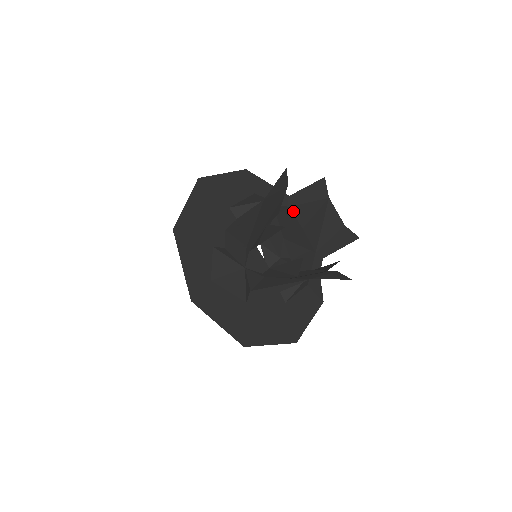
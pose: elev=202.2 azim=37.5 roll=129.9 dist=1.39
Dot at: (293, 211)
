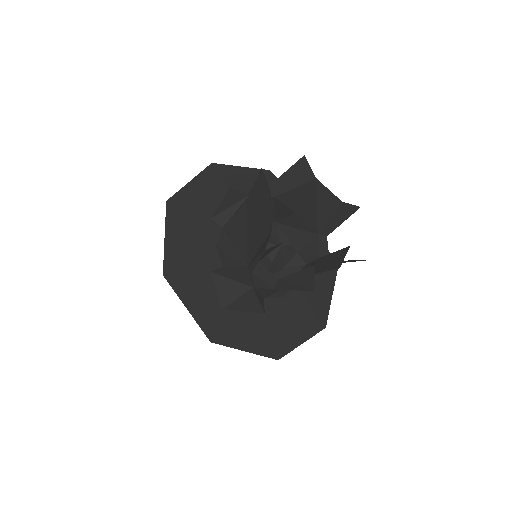
Dot at: (280, 199)
